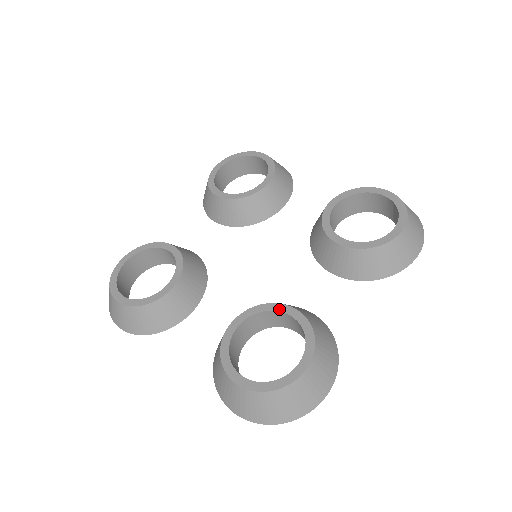
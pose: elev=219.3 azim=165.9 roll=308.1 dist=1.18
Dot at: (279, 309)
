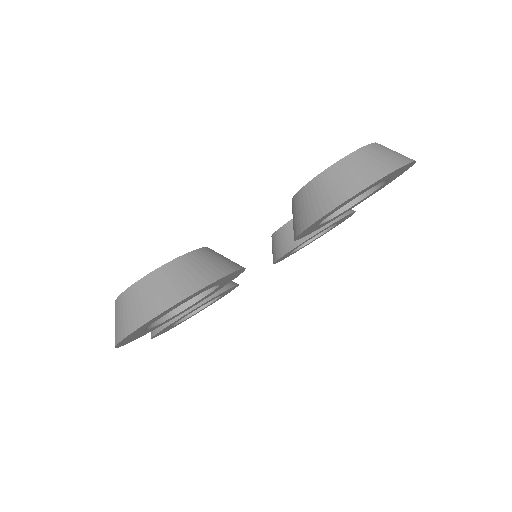
Dot at: occluded
